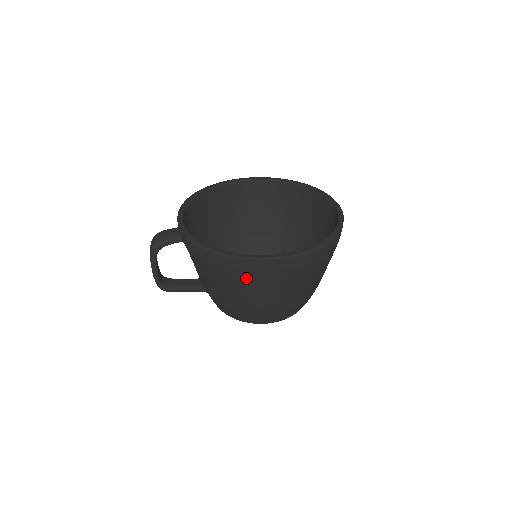
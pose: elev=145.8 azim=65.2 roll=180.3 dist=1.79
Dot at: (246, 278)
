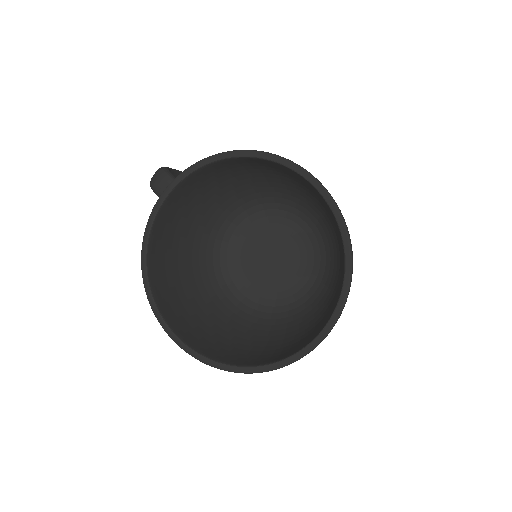
Dot at: occluded
